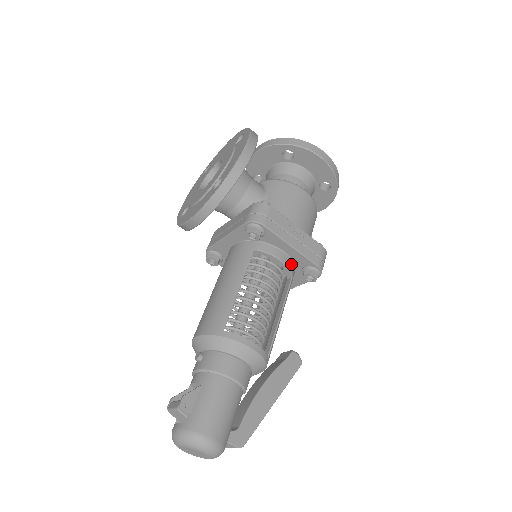
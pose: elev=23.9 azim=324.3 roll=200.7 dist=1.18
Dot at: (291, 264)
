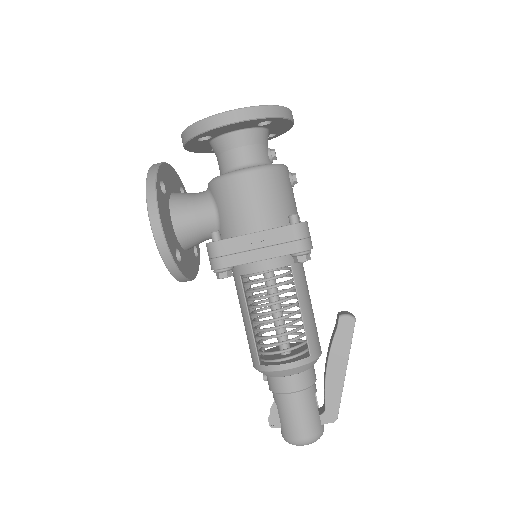
Dot at: (278, 261)
